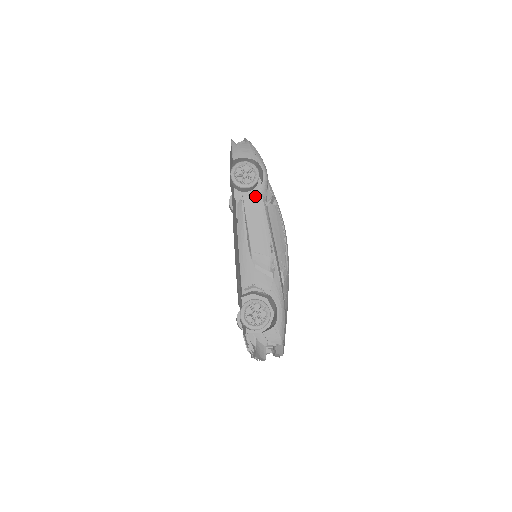
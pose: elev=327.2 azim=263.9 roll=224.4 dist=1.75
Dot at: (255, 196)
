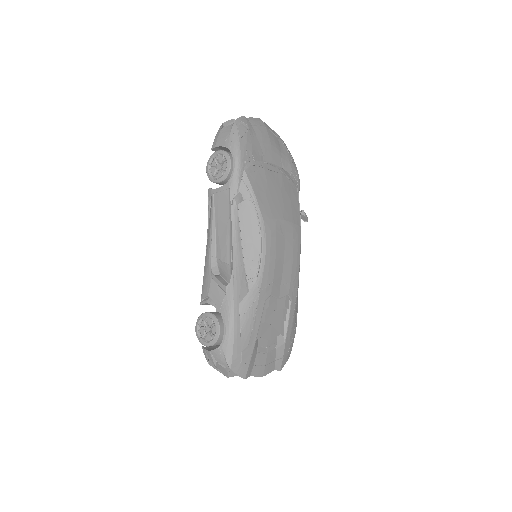
Dot at: (224, 193)
